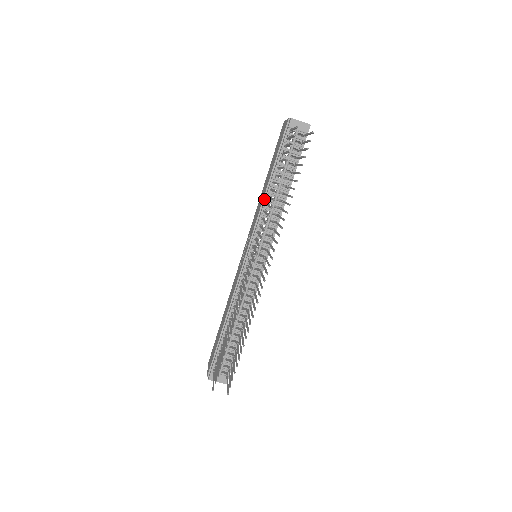
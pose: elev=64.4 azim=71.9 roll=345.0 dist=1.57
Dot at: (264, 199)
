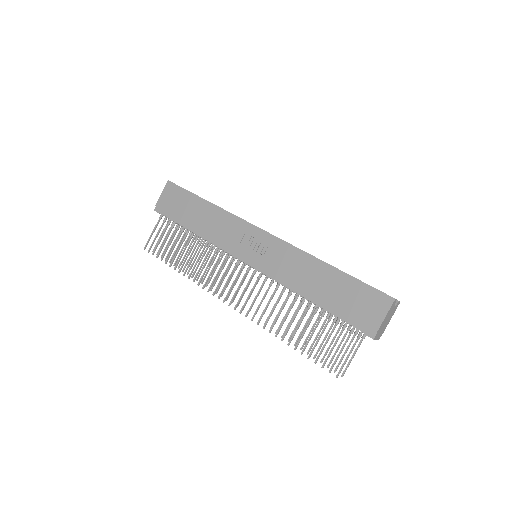
Dot at: (297, 287)
